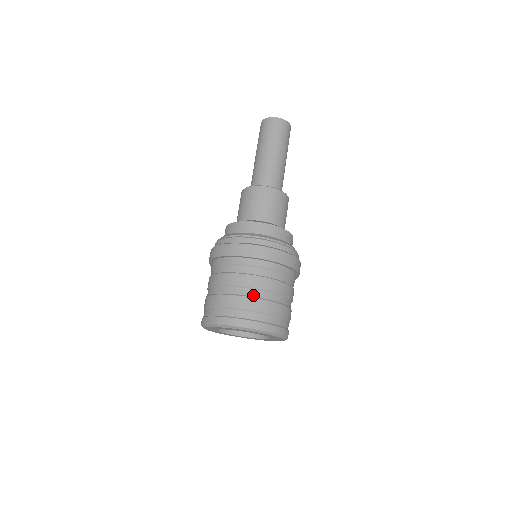
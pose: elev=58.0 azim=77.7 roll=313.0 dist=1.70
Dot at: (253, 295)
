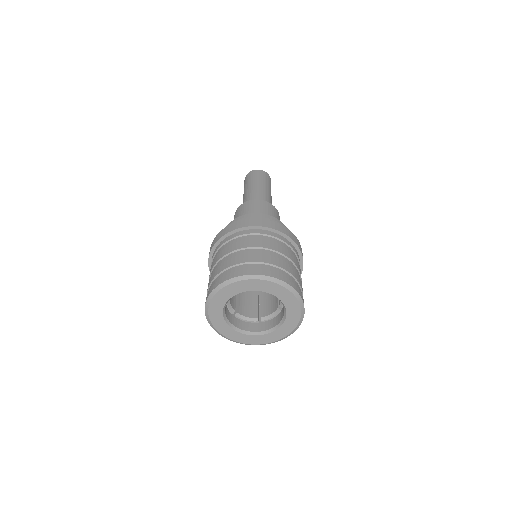
Dot at: (250, 253)
